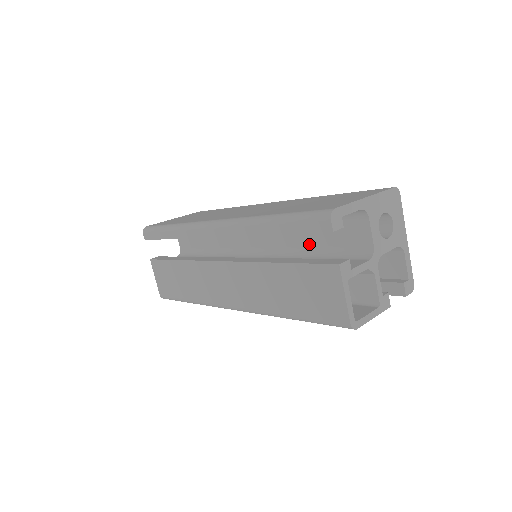
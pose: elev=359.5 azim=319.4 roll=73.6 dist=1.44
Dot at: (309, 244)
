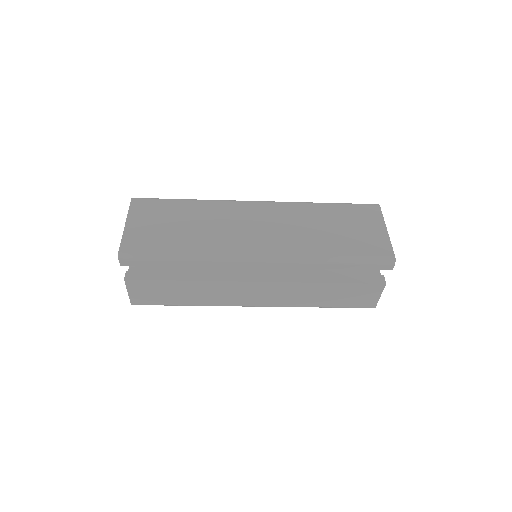
Dot at: occluded
